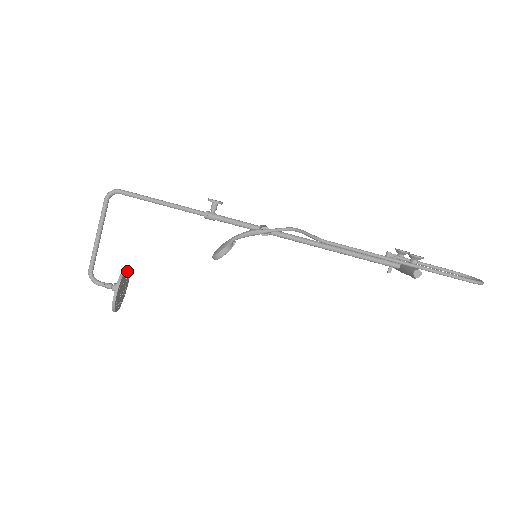
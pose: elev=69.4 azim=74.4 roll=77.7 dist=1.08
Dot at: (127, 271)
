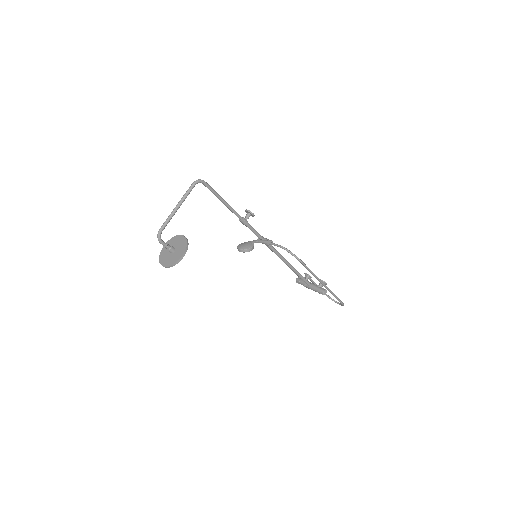
Dot at: (181, 239)
